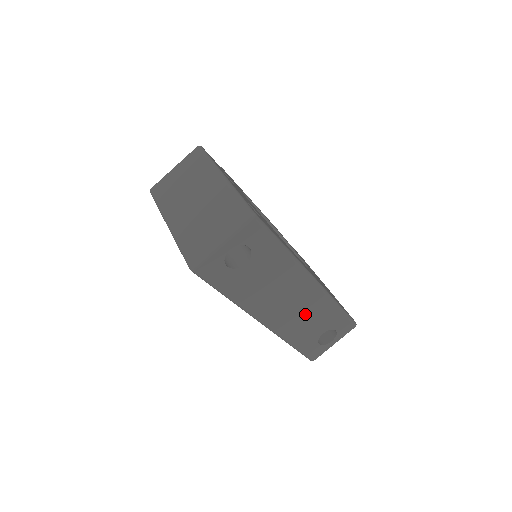
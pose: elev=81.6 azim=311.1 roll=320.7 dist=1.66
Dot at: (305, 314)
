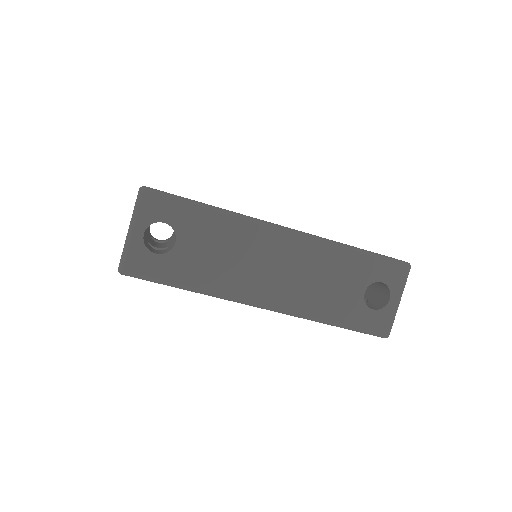
Dot at: (311, 275)
